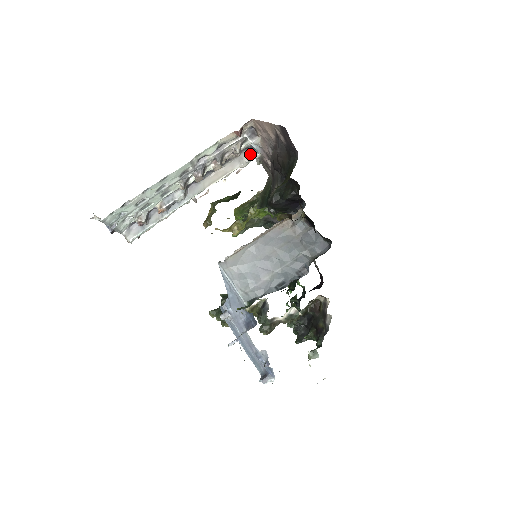
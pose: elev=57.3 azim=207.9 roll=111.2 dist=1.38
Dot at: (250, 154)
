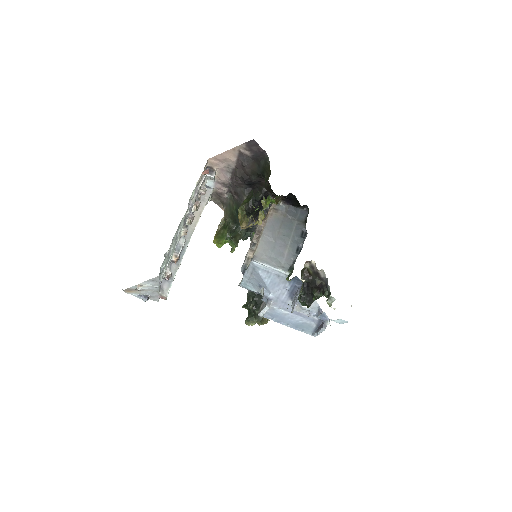
Dot at: (207, 192)
